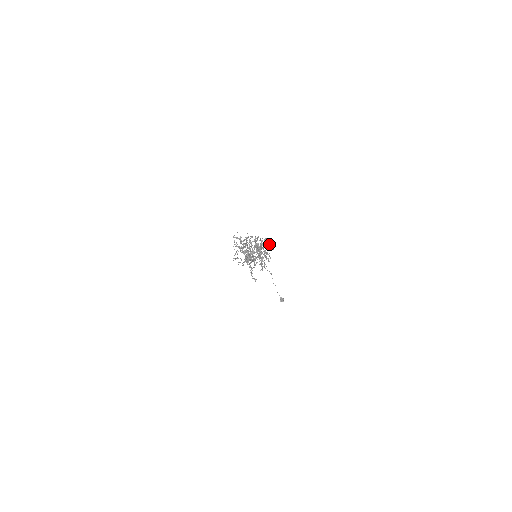
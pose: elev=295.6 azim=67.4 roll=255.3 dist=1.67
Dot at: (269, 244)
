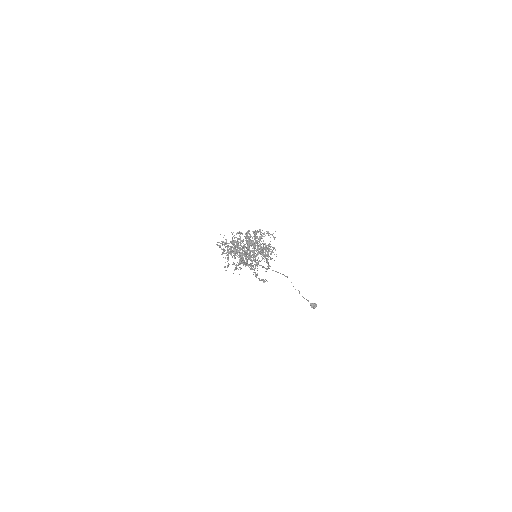
Dot at: (266, 231)
